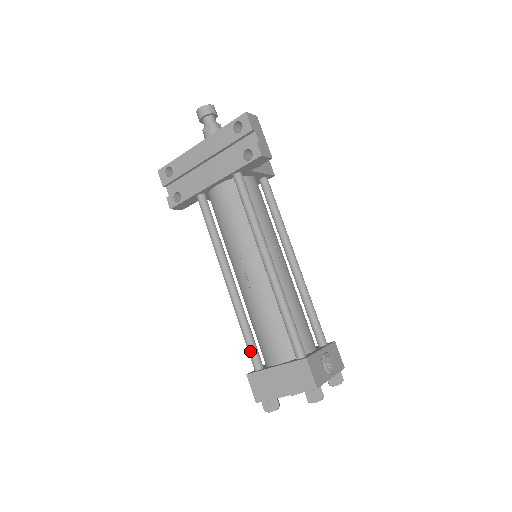
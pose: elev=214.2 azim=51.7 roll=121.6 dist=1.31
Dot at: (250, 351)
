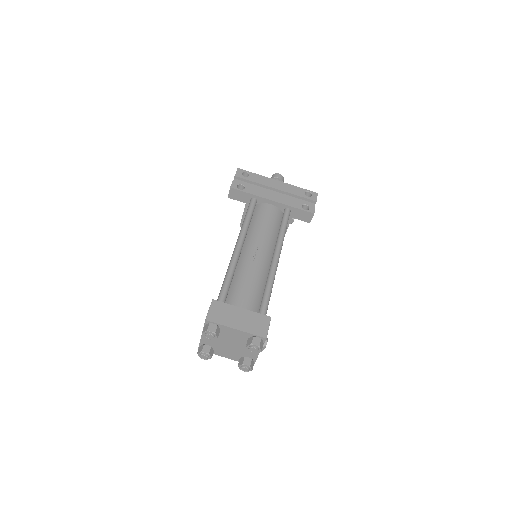
Dot at: (225, 290)
